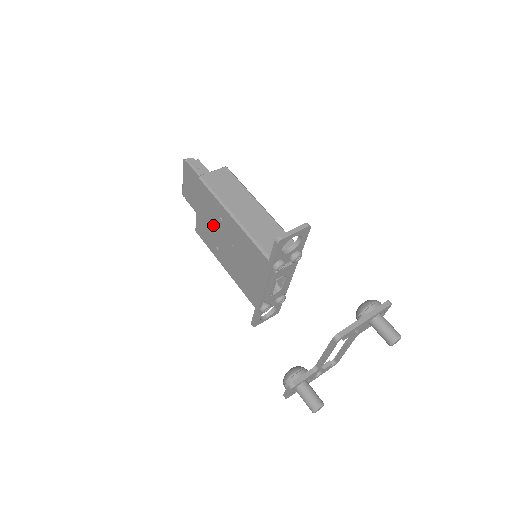
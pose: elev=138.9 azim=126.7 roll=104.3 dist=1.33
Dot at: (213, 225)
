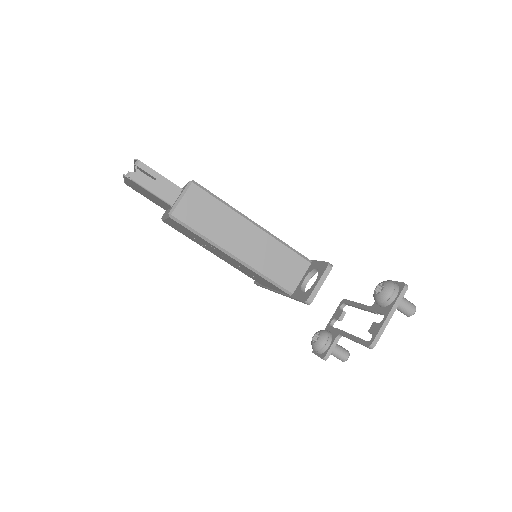
Dot at: occluded
